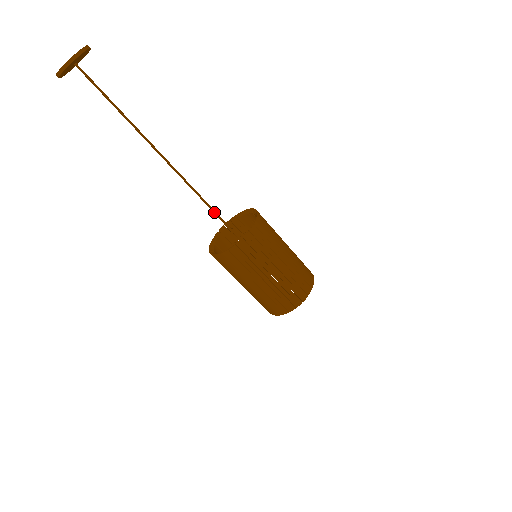
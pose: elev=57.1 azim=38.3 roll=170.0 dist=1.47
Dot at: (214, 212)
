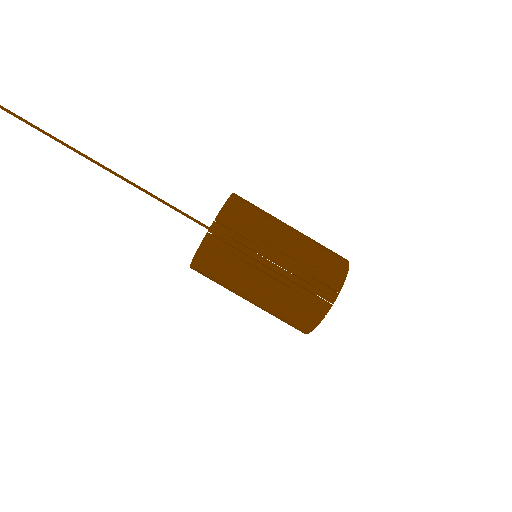
Dot at: (178, 211)
